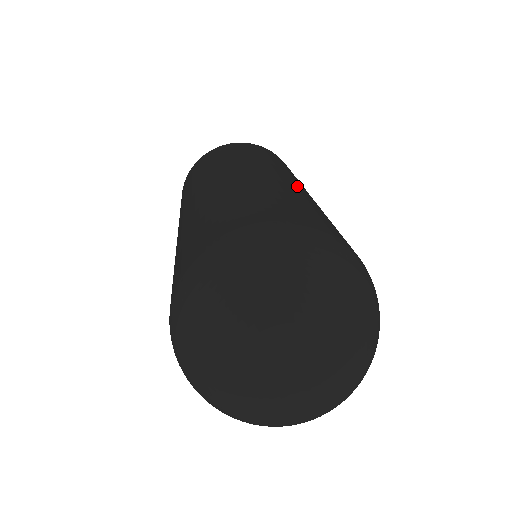
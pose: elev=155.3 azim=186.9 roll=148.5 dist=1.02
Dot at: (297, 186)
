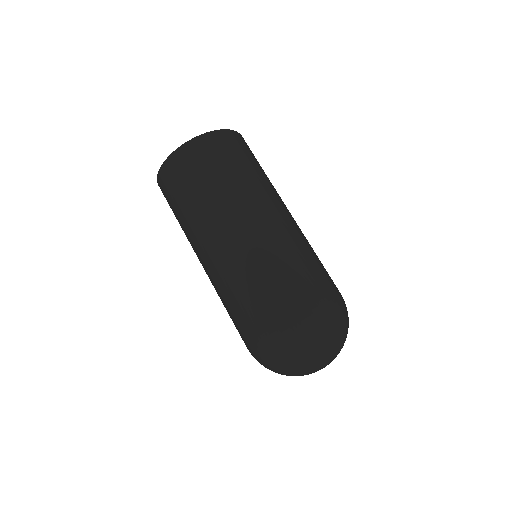
Dot at: (234, 243)
